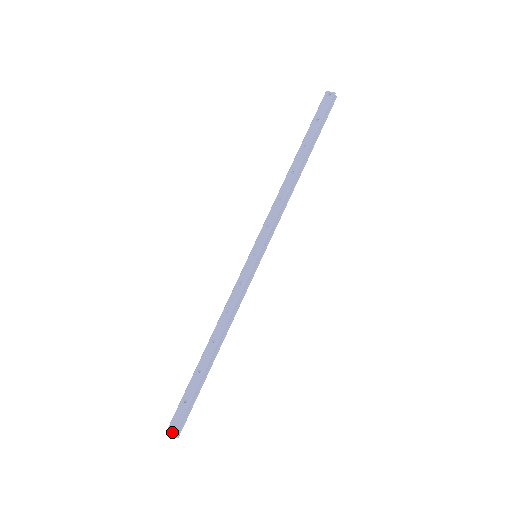
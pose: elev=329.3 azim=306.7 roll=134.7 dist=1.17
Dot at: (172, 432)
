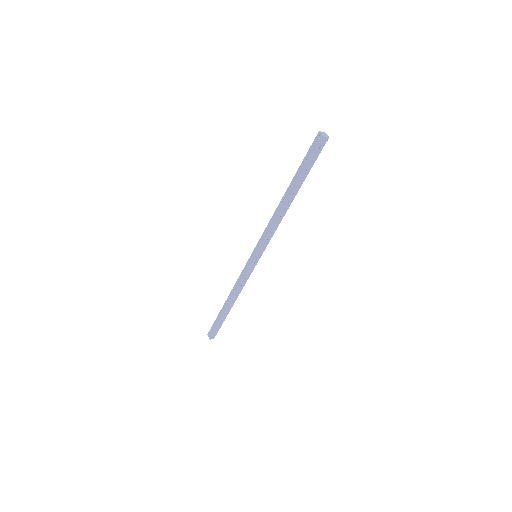
Dot at: occluded
